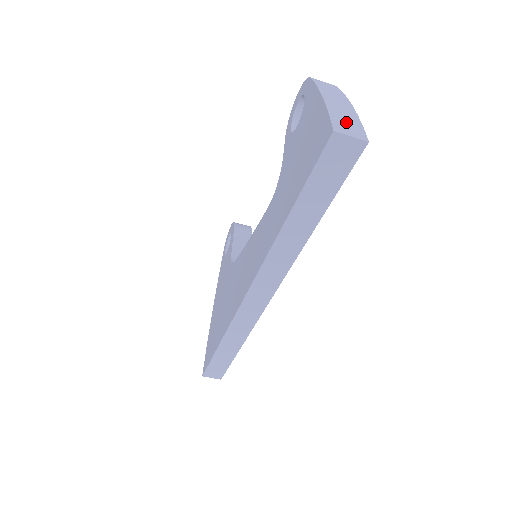
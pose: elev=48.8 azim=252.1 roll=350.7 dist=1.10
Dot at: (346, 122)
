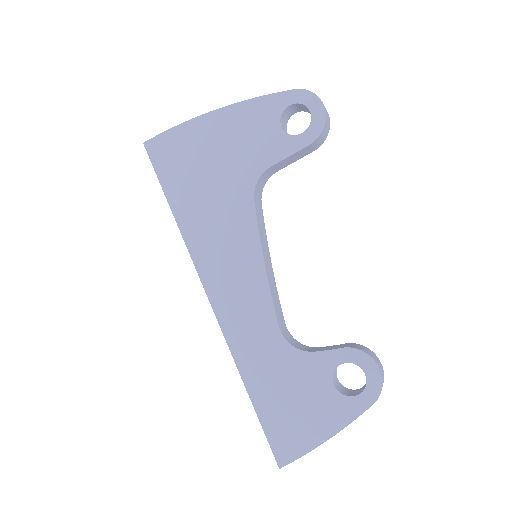
Dot at: occluded
